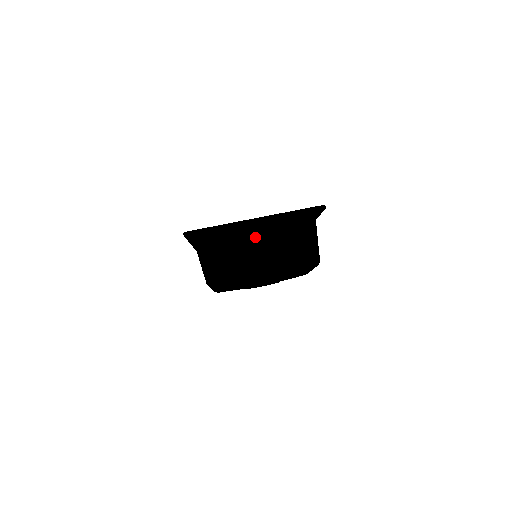
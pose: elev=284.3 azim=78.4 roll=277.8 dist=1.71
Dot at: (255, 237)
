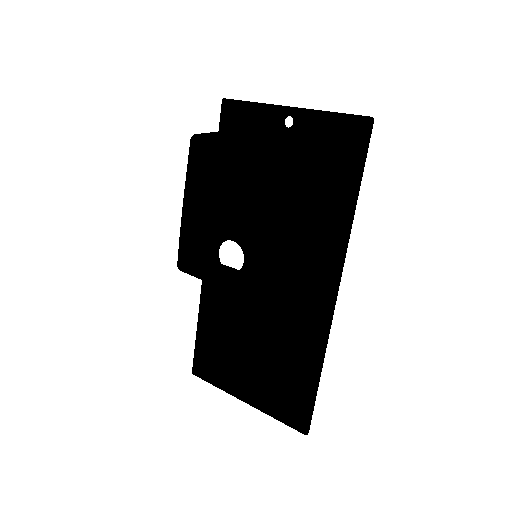
Dot at: (277, 141)
